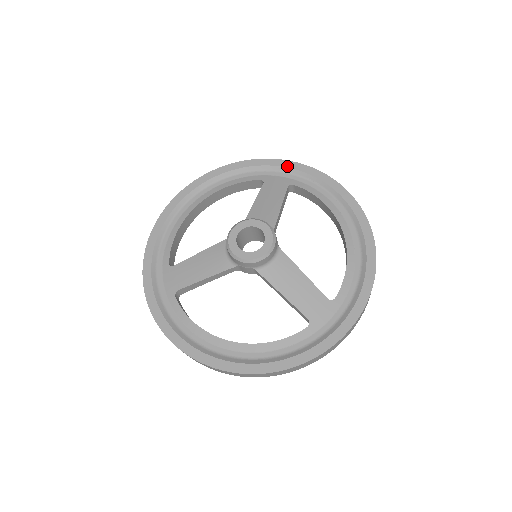
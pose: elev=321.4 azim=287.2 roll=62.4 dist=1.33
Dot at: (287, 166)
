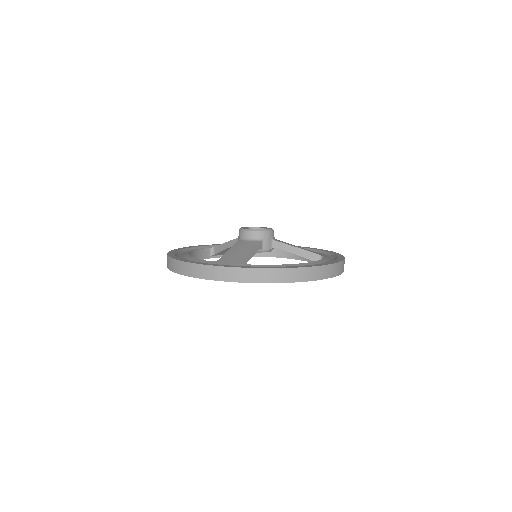
Dot at: (216, 245)
